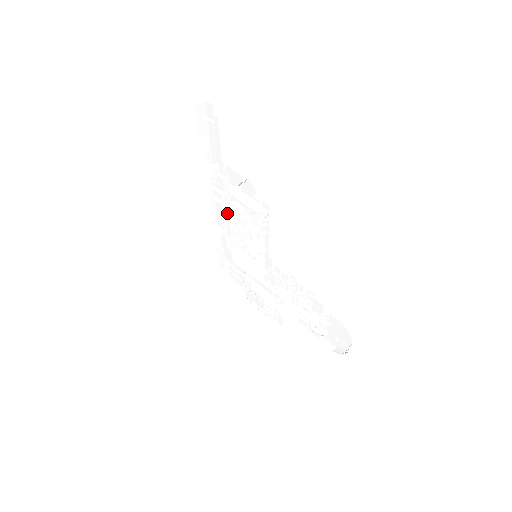
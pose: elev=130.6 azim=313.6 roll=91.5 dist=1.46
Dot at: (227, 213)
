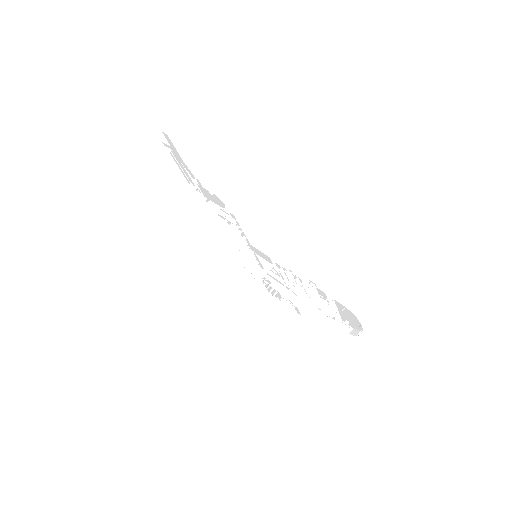
Dot at: occluded
